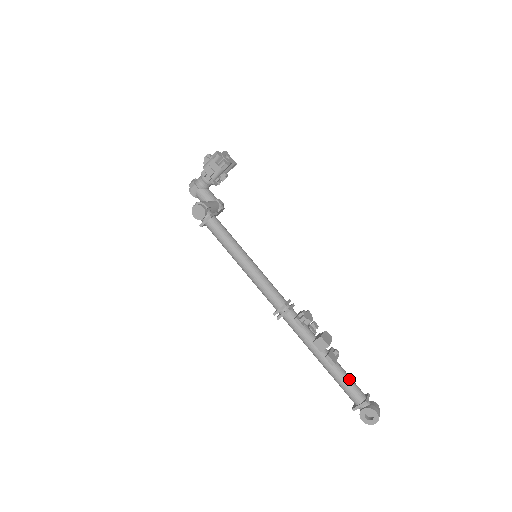
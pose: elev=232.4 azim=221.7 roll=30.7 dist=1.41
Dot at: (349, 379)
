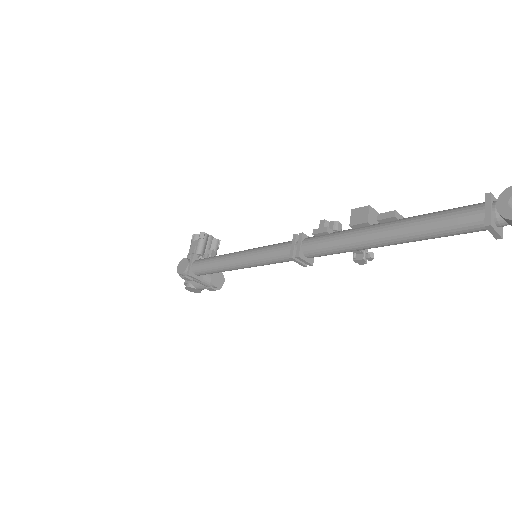
Dot at: (439, 212)
